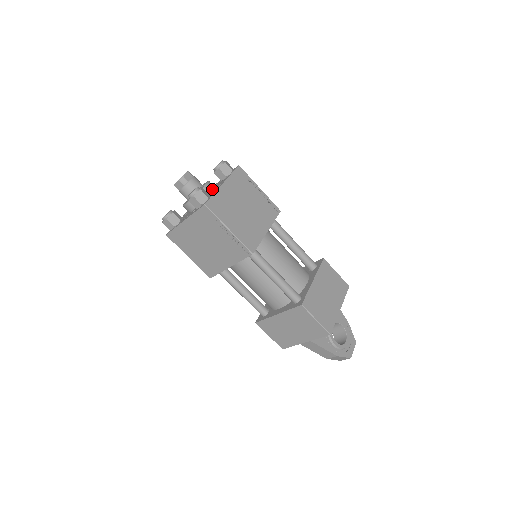
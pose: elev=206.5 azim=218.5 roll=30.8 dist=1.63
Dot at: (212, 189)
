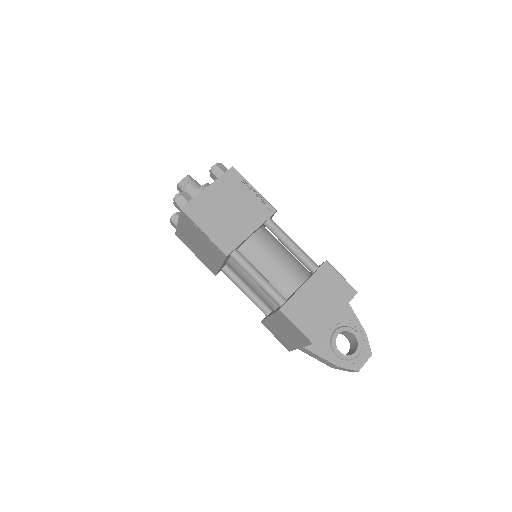
Dot at: occluded
